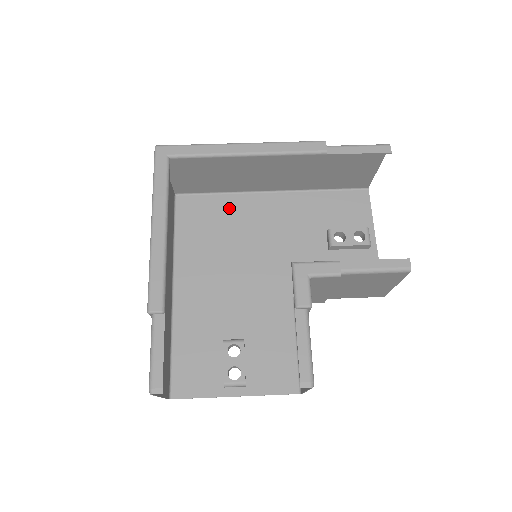
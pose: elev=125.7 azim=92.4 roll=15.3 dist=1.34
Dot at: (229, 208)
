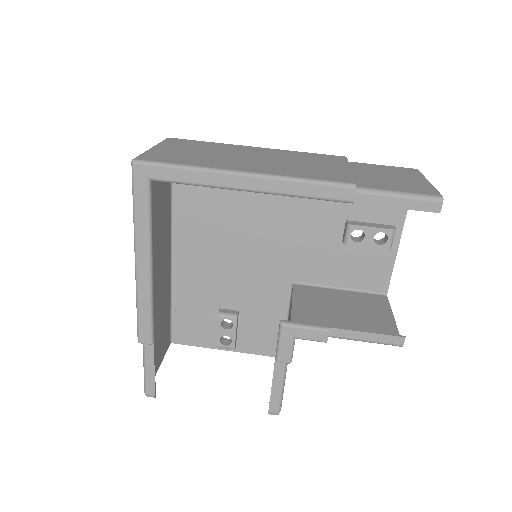
Dot at: occluded
